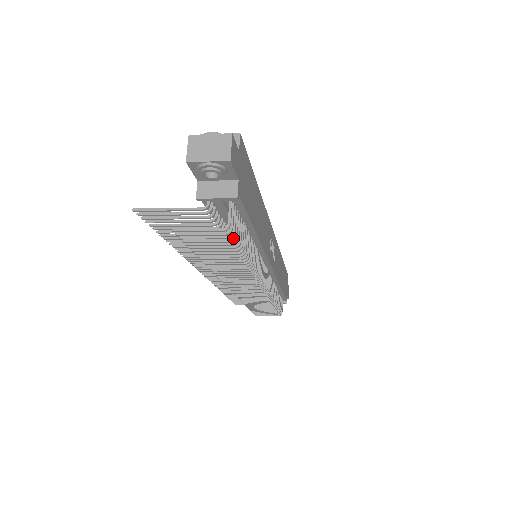
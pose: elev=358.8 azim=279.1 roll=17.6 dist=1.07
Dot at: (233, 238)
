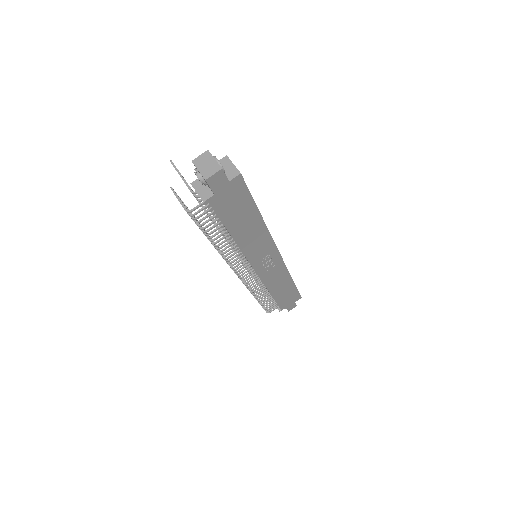
Dot at: (197, 221)
